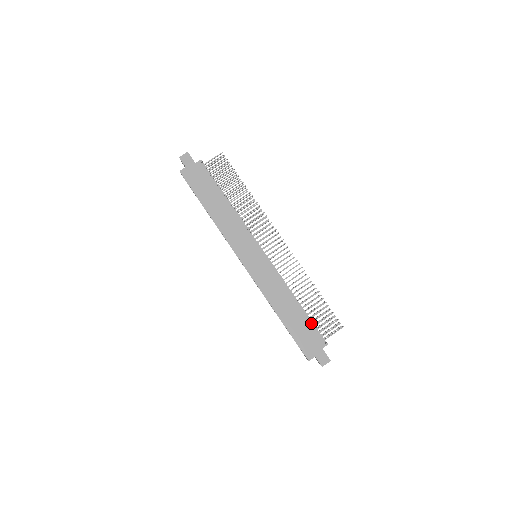
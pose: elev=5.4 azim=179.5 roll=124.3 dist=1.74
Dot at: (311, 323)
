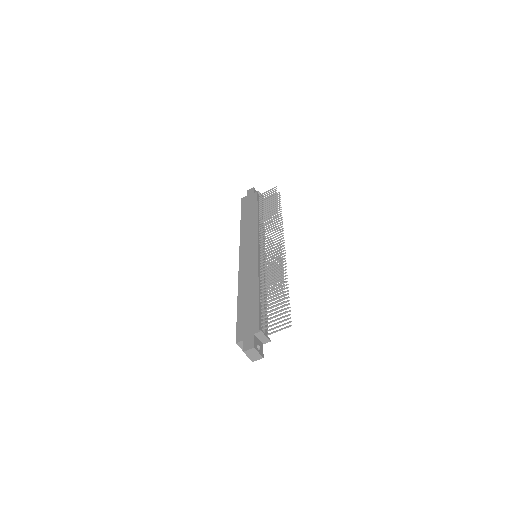
Dot at: (259, 309)
